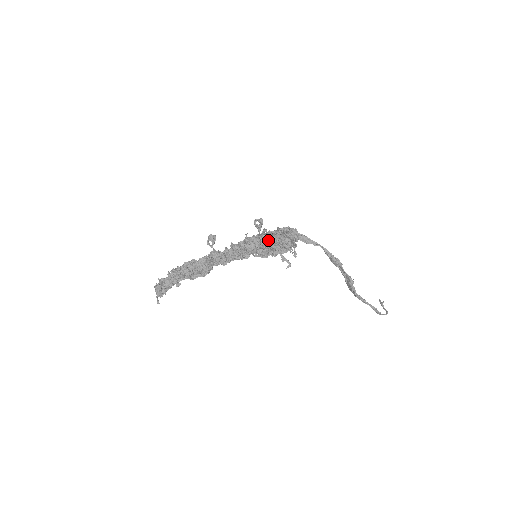
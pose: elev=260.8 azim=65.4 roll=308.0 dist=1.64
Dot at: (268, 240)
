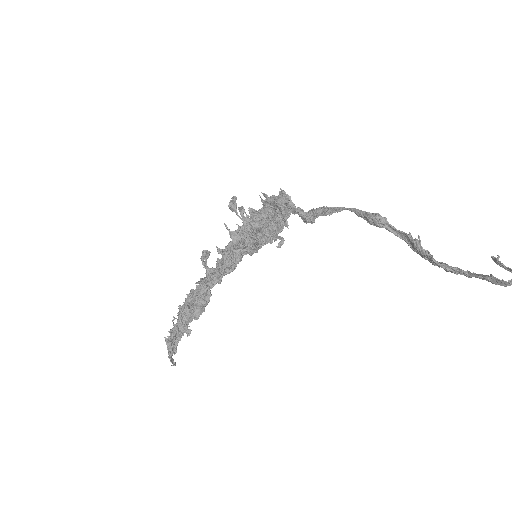
Dot at: (254, 223)
